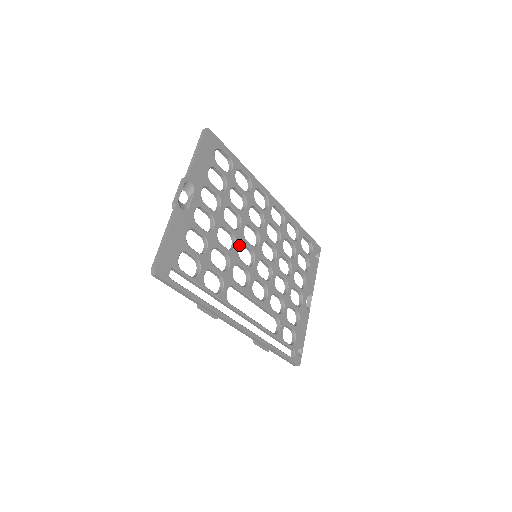
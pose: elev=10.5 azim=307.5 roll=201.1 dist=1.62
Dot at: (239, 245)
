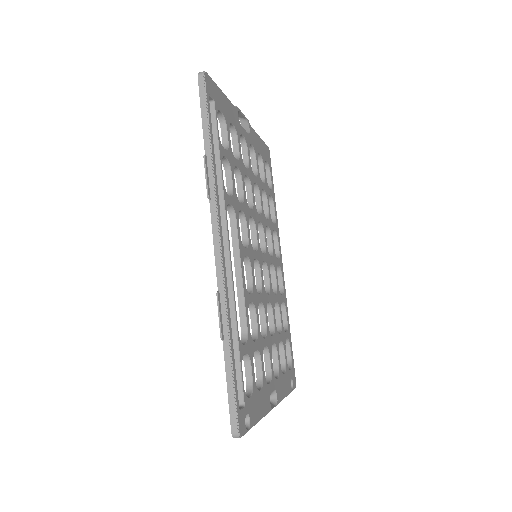
Dot at: (253, 216)
